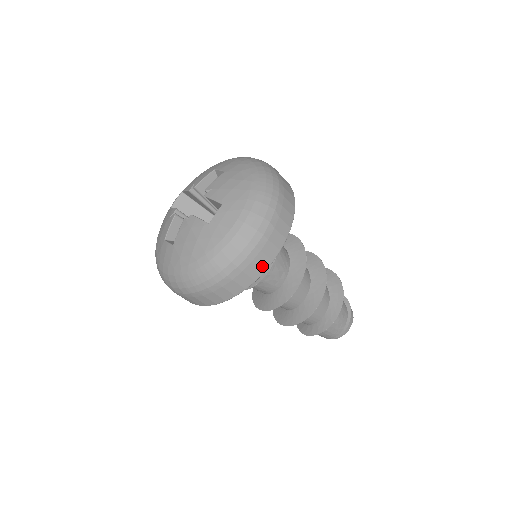
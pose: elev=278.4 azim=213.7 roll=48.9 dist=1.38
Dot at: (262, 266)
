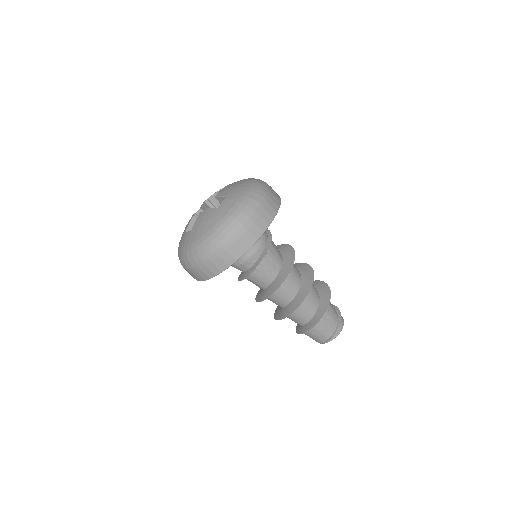
Dot at: (255, 235)
